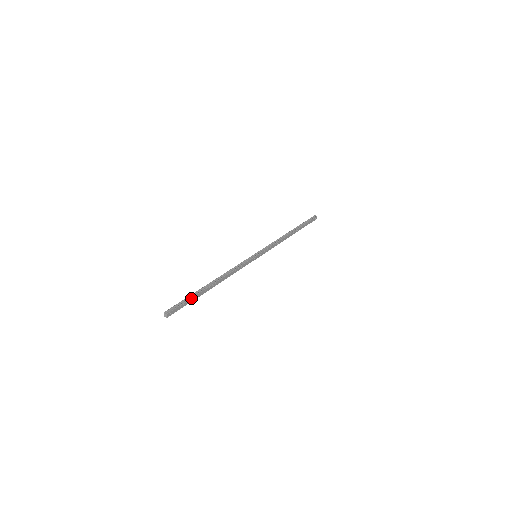
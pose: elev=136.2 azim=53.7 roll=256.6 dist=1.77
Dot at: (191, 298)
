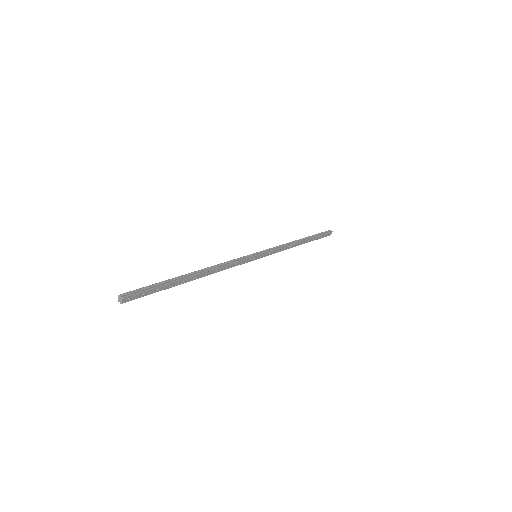
Dot at: (162, 285)
